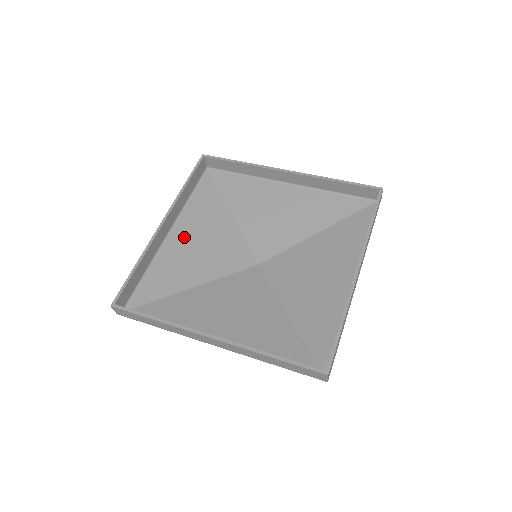
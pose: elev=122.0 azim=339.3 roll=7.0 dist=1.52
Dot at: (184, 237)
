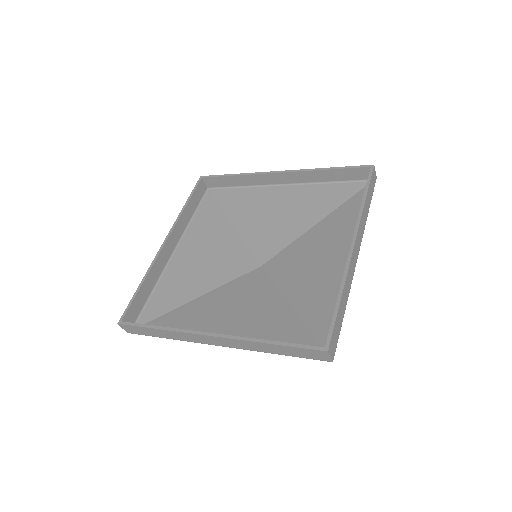
Dot at: (188, 253)
